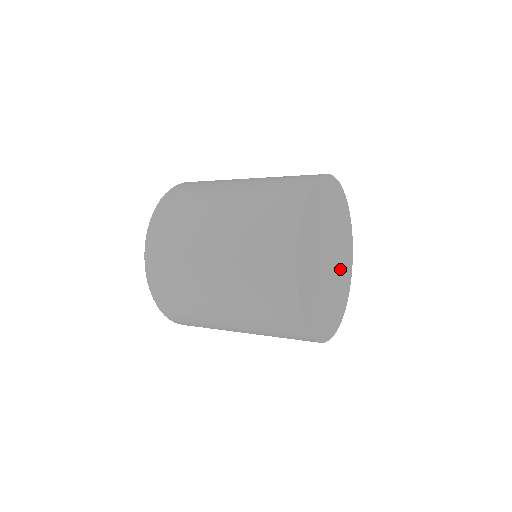
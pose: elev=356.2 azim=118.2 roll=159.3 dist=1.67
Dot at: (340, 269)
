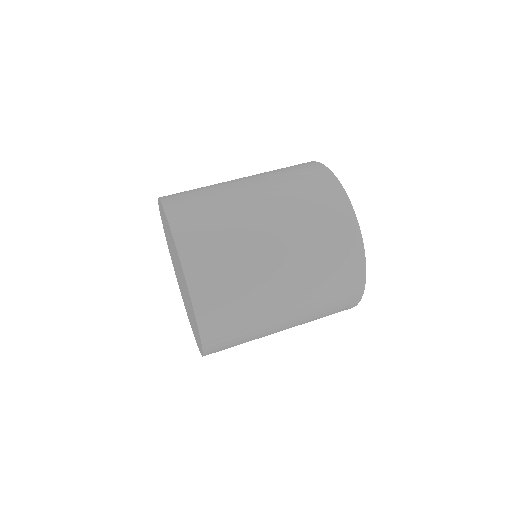
Dot at: occluded
